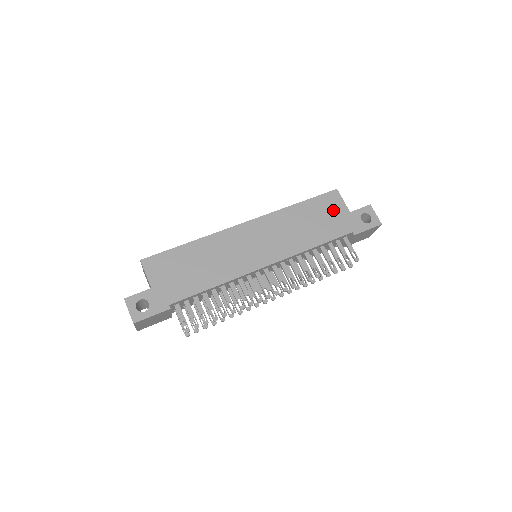
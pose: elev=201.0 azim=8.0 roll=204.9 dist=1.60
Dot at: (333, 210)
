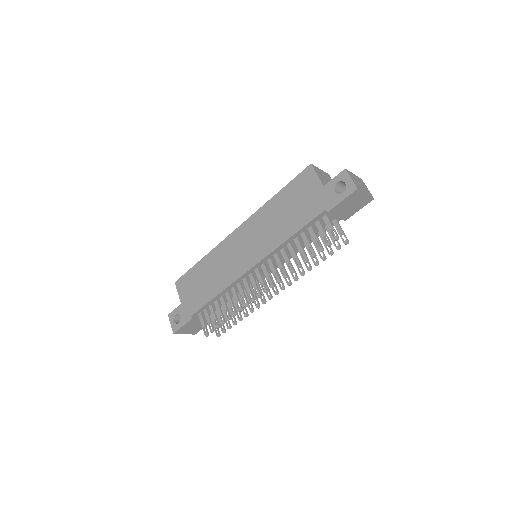
Dot at: (307, 190)
